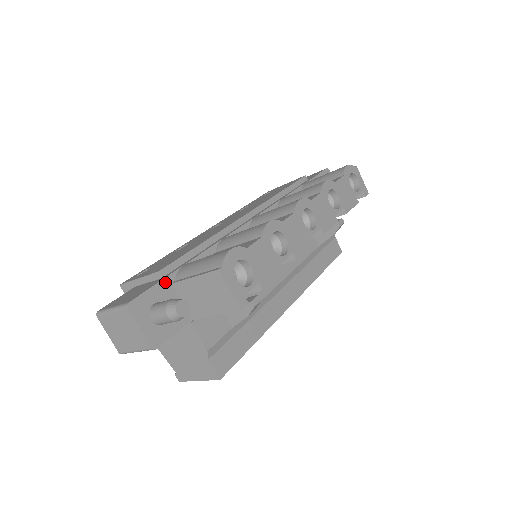
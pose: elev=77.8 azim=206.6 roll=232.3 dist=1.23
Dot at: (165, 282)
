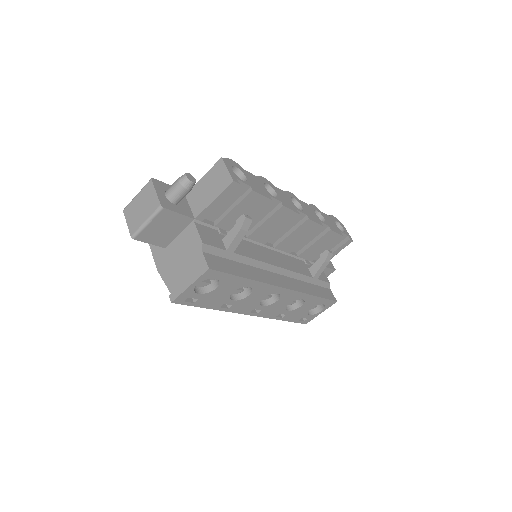
Dot at: occluded
